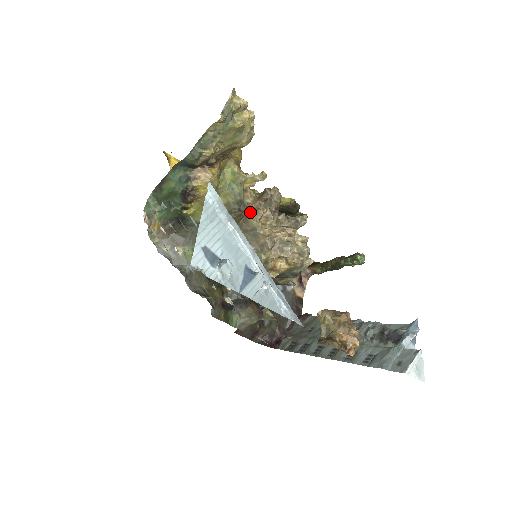
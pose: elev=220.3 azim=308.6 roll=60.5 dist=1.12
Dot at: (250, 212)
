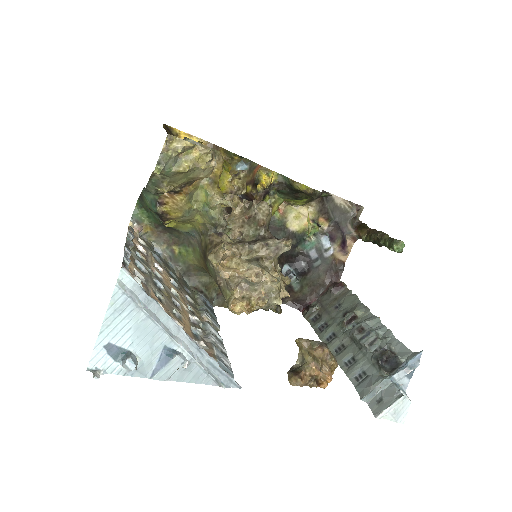
Dot at: (211, 252)
